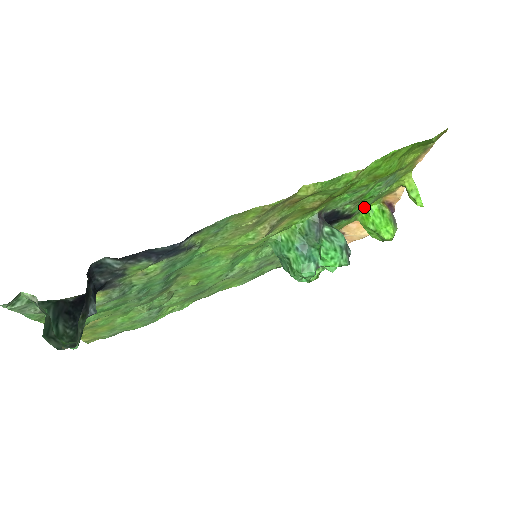
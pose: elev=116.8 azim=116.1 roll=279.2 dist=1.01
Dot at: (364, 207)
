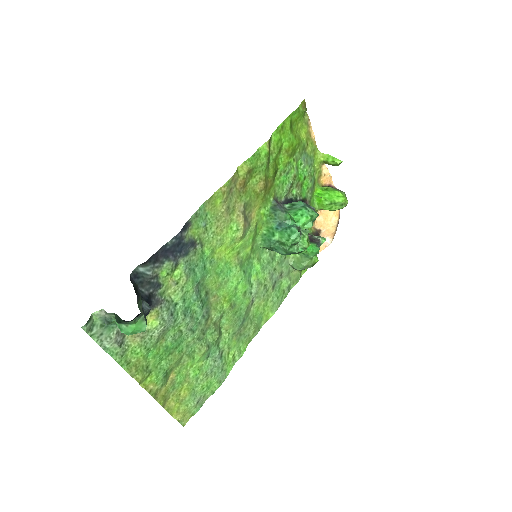
Dot at: (310, 192)
